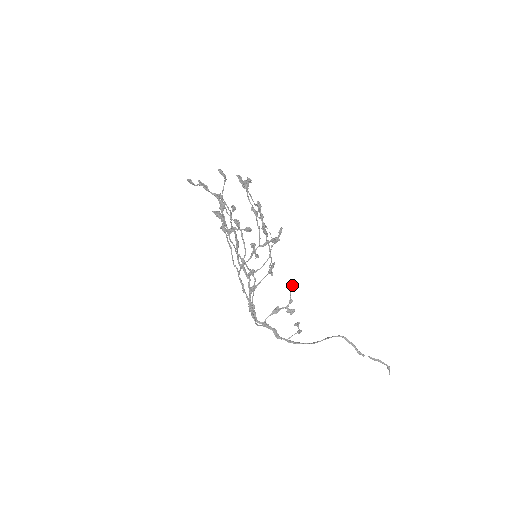
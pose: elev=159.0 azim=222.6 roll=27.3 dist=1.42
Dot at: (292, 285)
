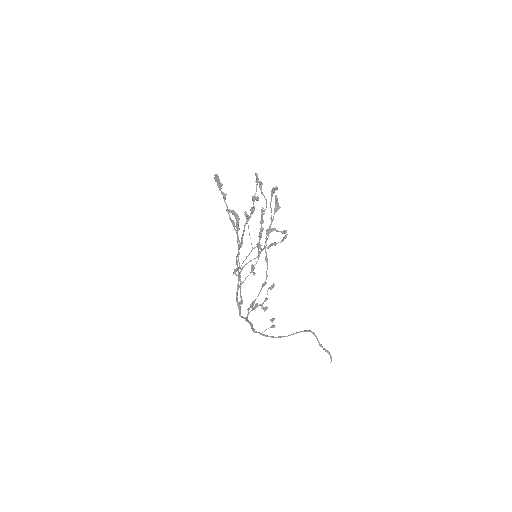
Dot at: (272, 285)
